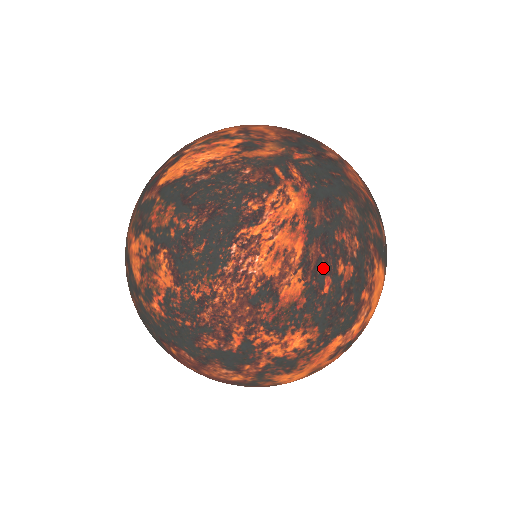
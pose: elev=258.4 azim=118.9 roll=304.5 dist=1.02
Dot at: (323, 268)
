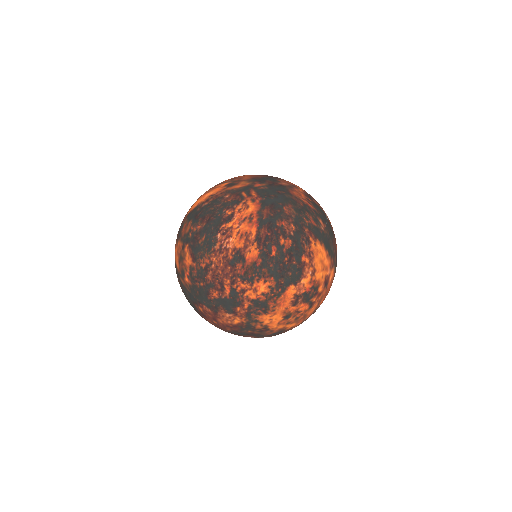
Dot at: (270, 241)
